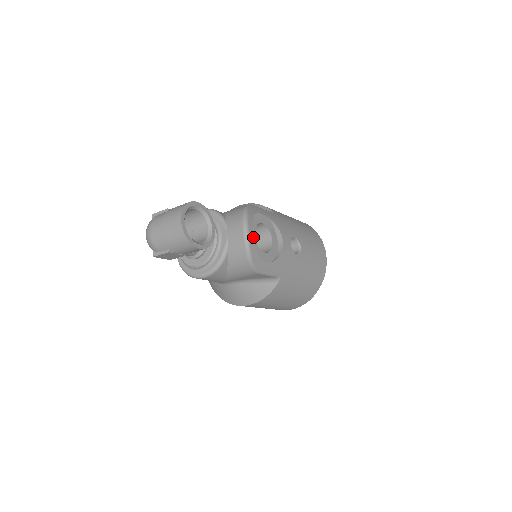
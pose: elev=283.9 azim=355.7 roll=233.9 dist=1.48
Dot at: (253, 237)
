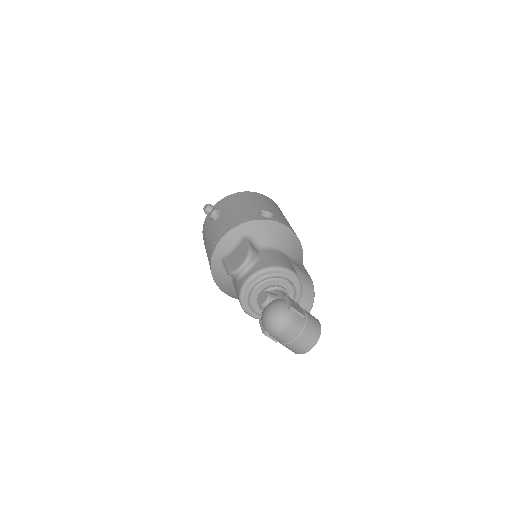
Dot at: occluded
